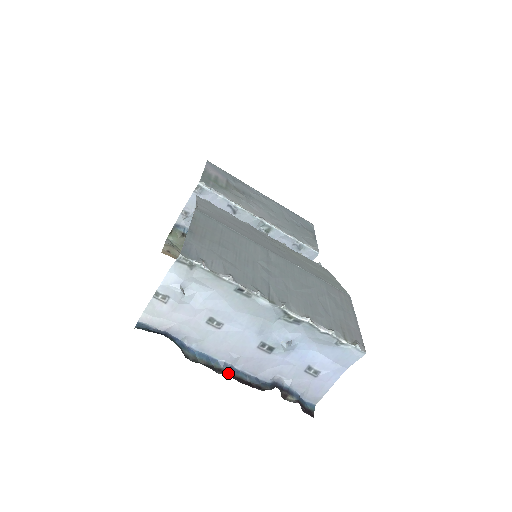
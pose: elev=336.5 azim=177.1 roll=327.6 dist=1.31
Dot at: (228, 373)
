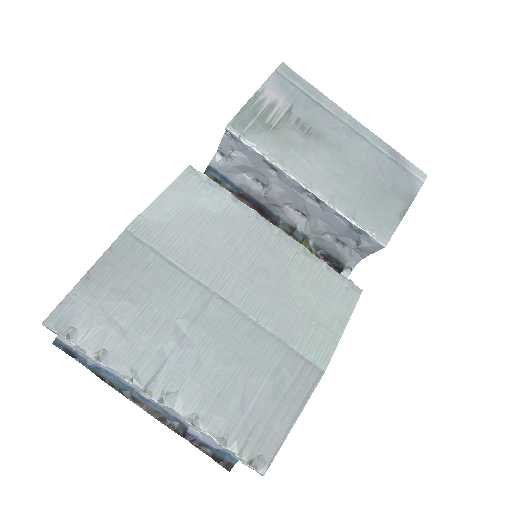
Dot at: (143, 405)
